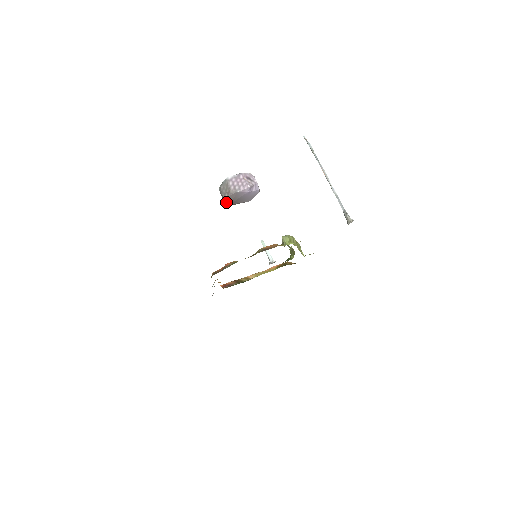
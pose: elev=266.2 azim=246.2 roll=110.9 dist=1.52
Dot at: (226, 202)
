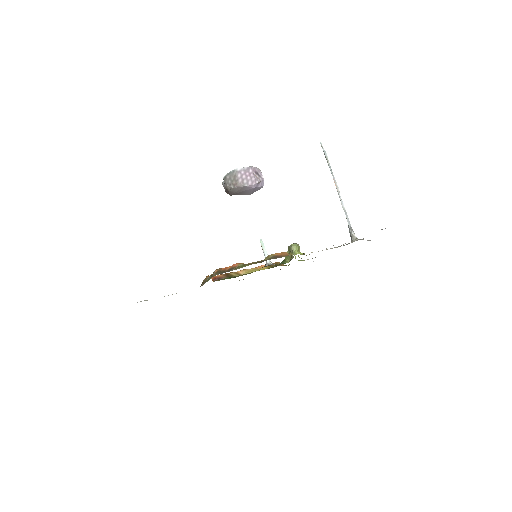
Dot at: (228, 192)
